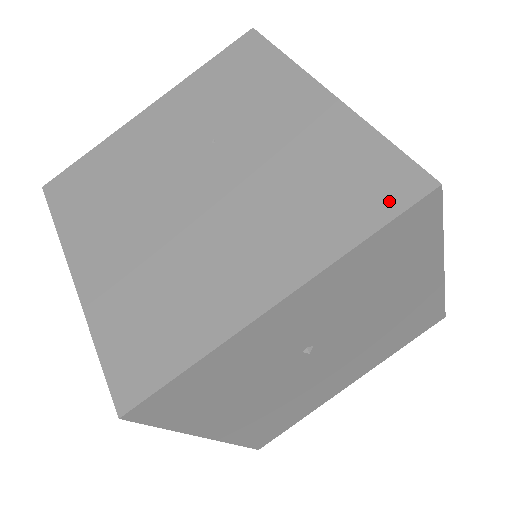
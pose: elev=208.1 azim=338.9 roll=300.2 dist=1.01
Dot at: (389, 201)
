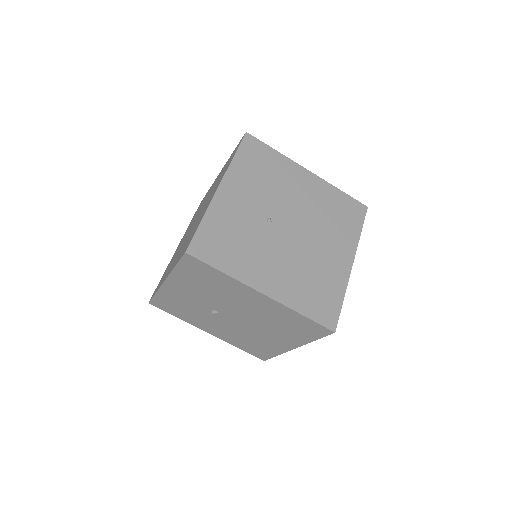
Dot at: occluded
